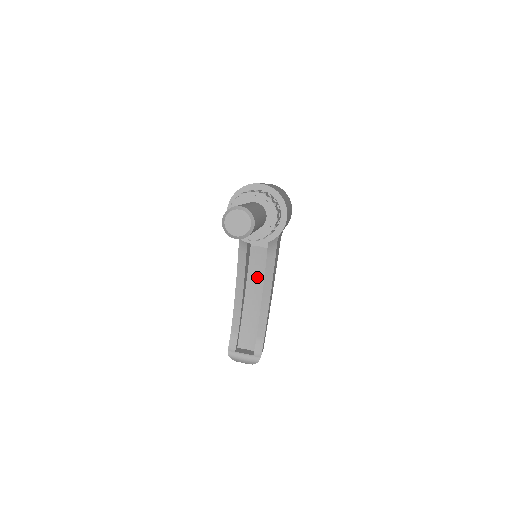
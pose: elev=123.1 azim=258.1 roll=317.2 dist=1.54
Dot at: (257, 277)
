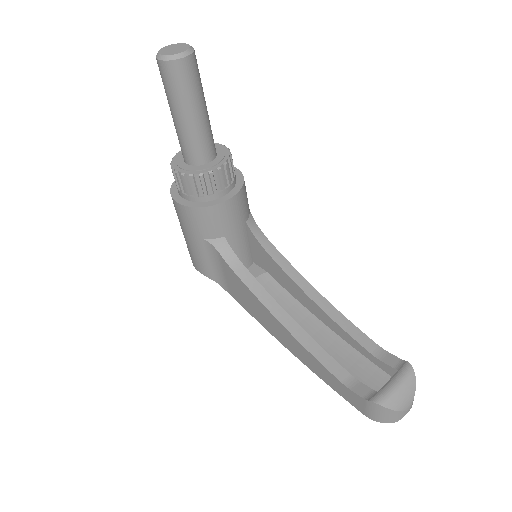
Dot at: (289, 309)
